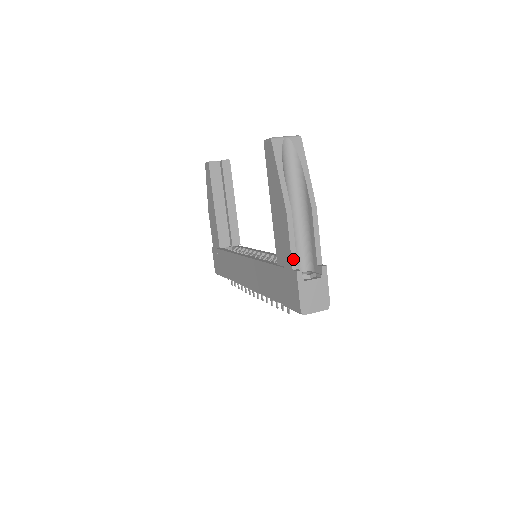
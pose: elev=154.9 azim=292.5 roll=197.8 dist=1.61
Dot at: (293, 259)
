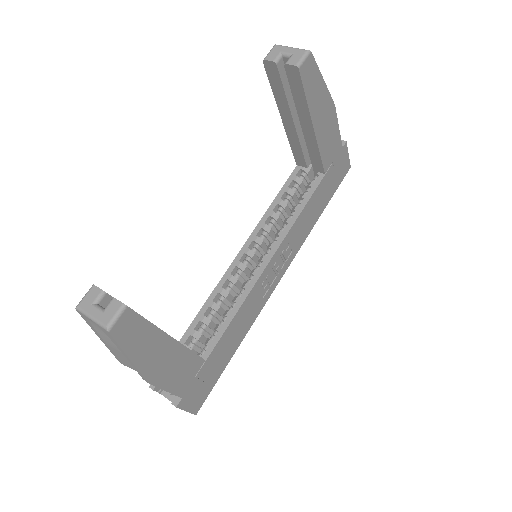
Dot at: occluded
